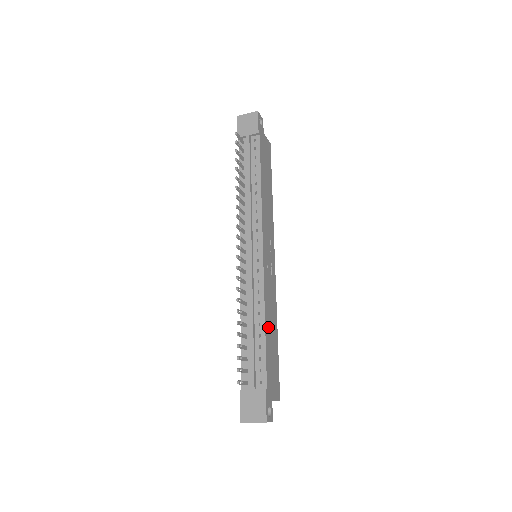
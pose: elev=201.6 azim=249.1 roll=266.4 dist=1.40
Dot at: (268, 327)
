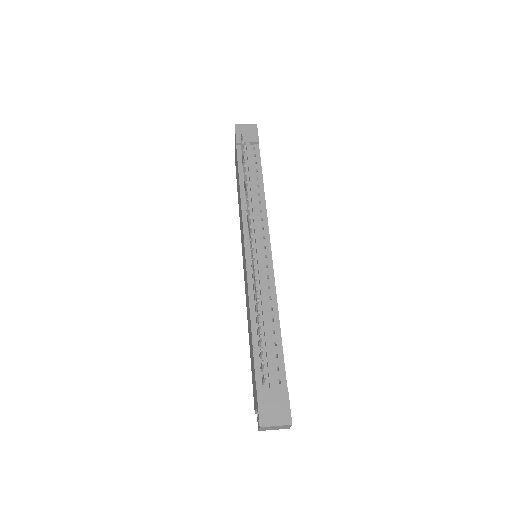
Dot at: occluded
